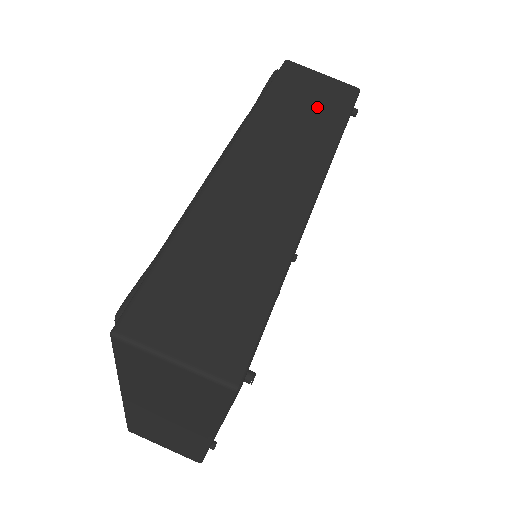
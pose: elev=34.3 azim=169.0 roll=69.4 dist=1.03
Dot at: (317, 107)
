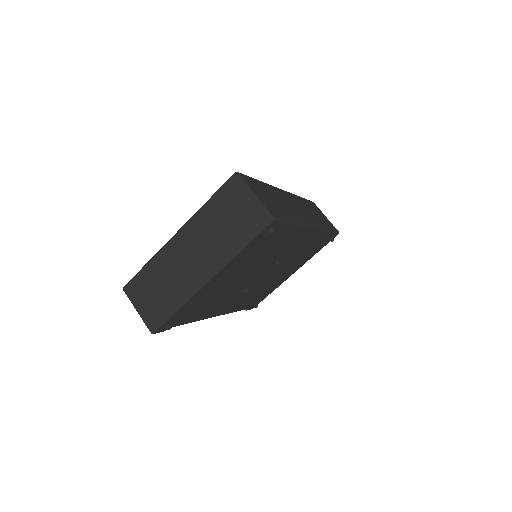
Dot at: (321, 218)
